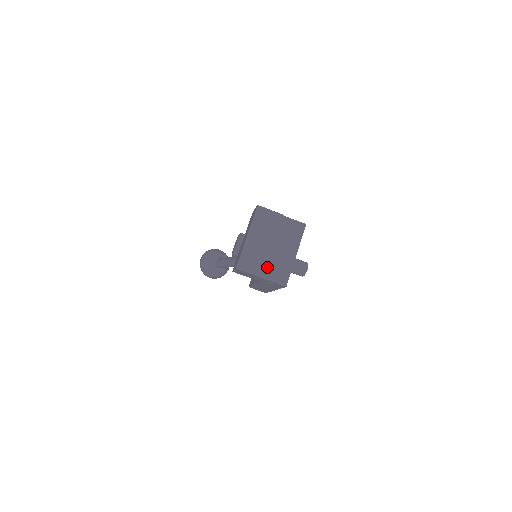
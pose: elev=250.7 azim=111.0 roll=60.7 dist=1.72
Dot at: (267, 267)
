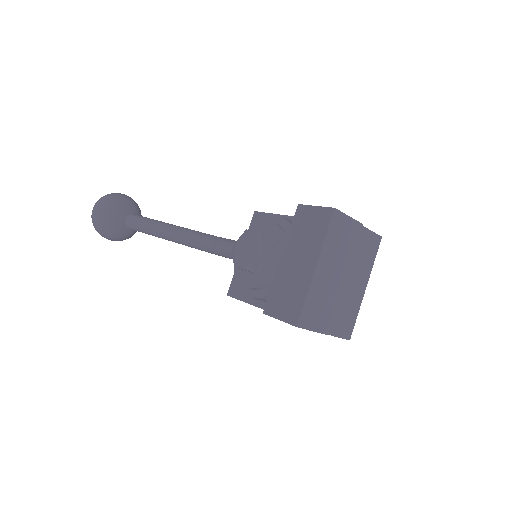
Dot at: (332, 314)
